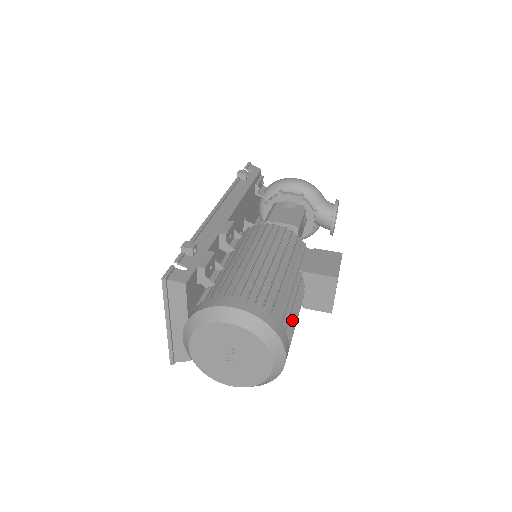
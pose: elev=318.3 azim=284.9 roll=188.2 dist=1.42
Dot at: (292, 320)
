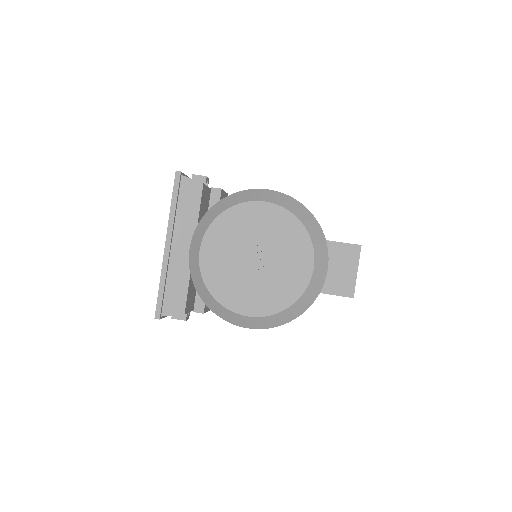
Dot at: occluded
